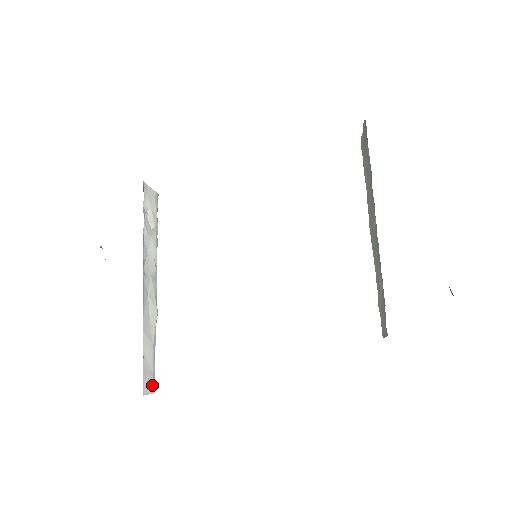
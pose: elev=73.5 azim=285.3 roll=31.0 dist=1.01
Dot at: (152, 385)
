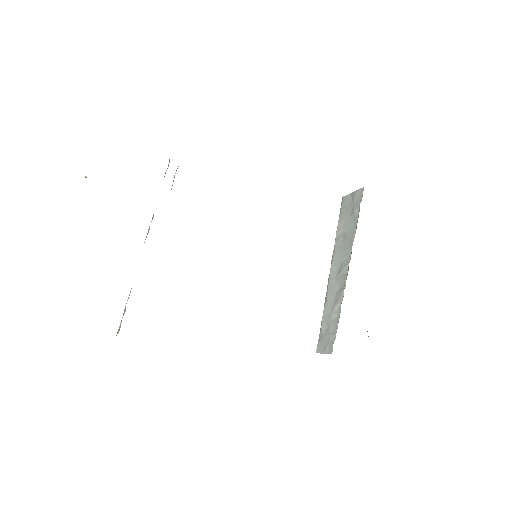
Dot at: occluded
